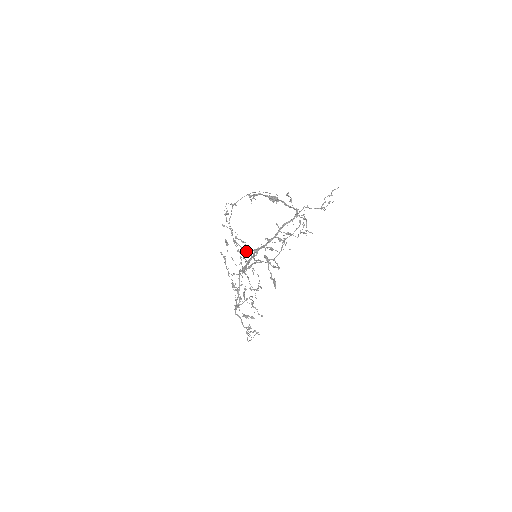
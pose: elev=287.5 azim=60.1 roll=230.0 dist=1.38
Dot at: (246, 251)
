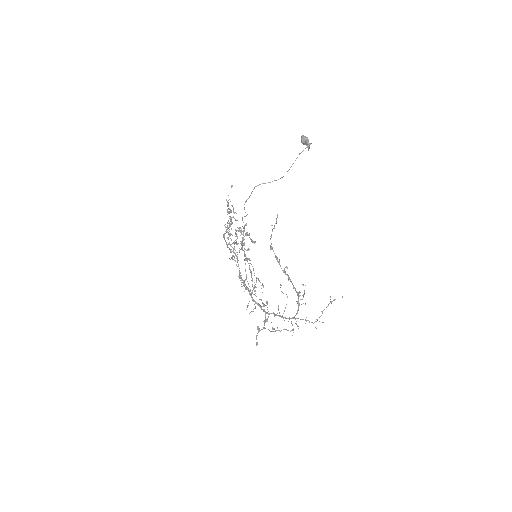
Dot at: (249, 265)
